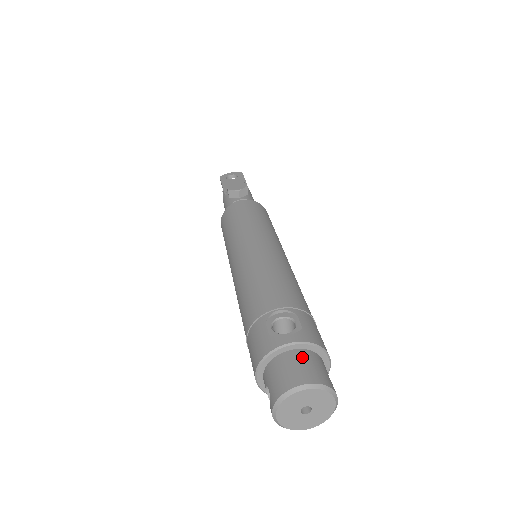
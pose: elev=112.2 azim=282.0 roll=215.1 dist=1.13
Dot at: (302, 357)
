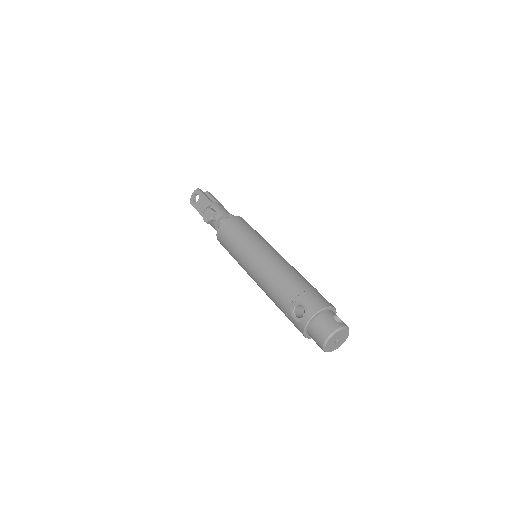
Dot at: (317, 324)
